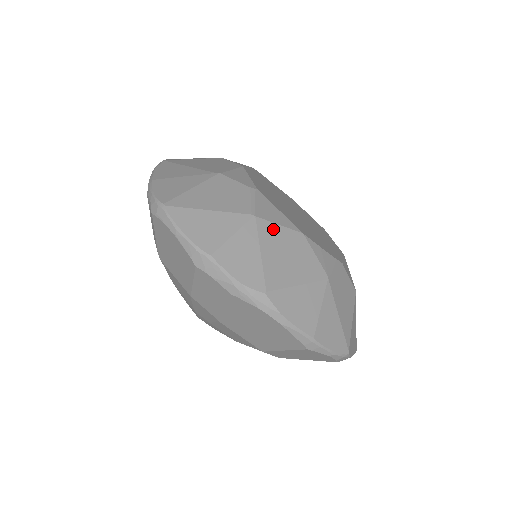
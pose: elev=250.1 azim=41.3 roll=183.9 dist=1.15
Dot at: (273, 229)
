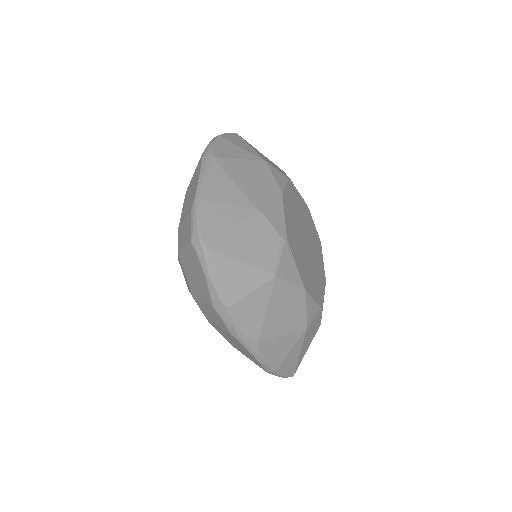
Dot at: (285, 287)
